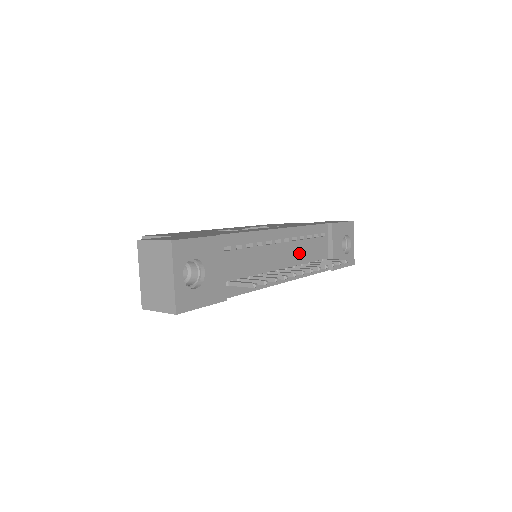
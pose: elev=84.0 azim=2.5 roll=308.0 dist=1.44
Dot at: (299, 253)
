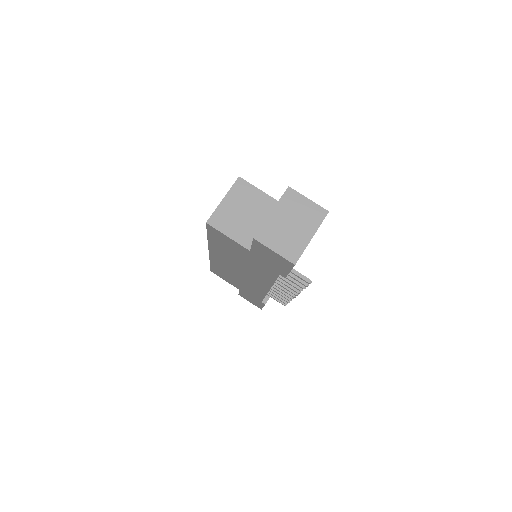
Dot at: occluded
